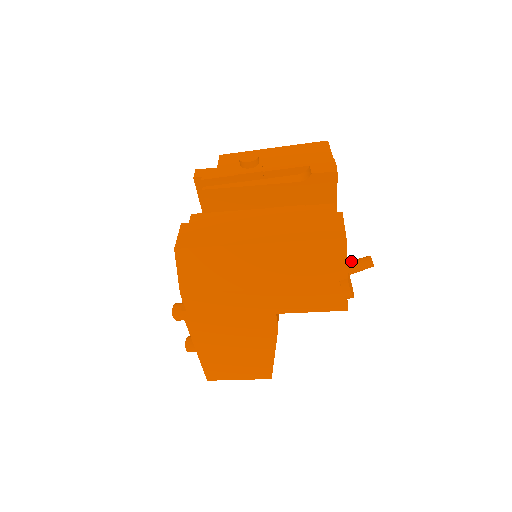
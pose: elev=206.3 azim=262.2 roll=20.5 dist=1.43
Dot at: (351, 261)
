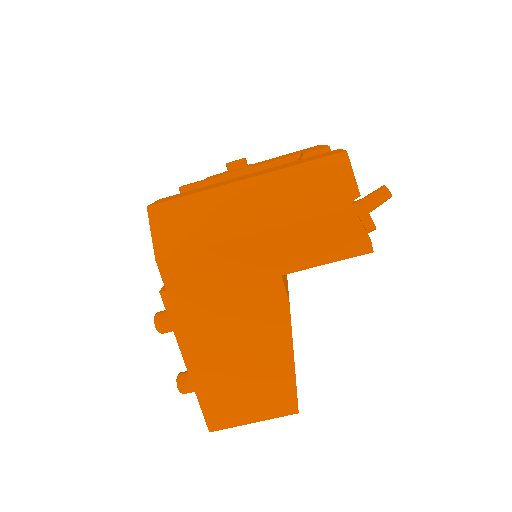
Dot at: occluded
